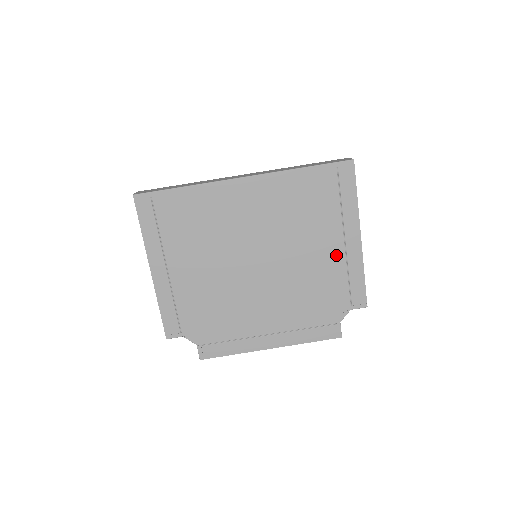
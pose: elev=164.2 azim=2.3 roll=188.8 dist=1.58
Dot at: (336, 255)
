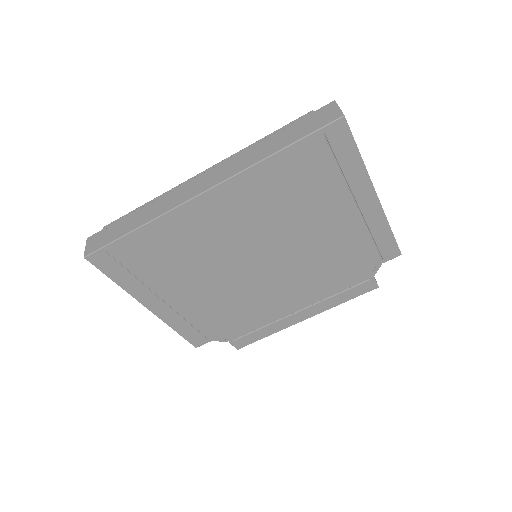
Dot at: (351, 224)
